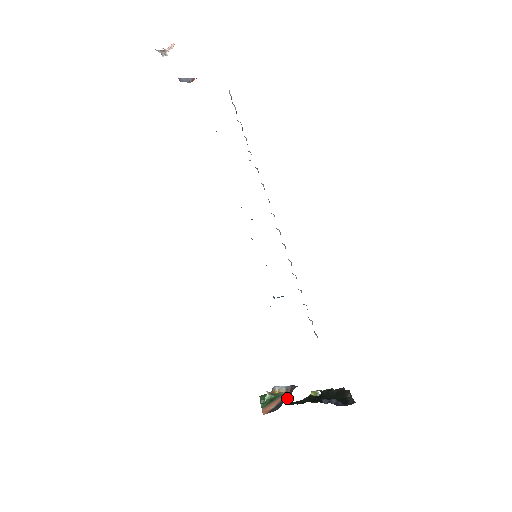
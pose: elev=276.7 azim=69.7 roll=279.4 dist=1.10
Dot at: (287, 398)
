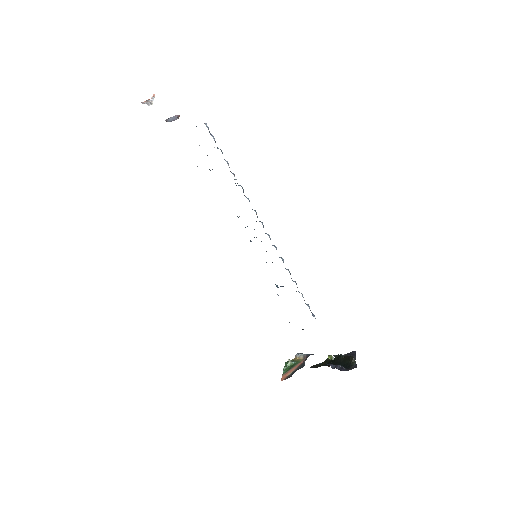
Dot at: (301, 366)
